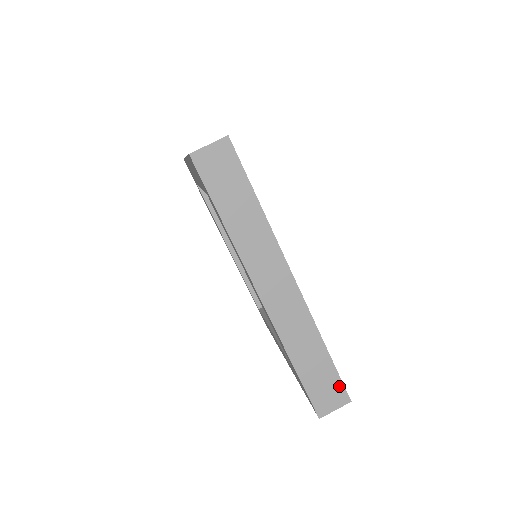
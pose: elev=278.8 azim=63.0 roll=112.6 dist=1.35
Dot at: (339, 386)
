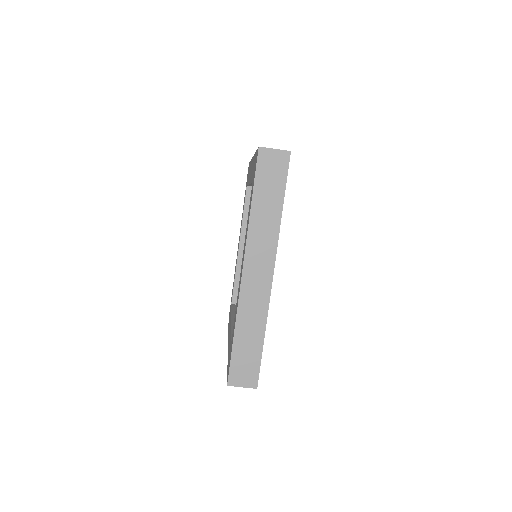
Dot at: (256, 371)
